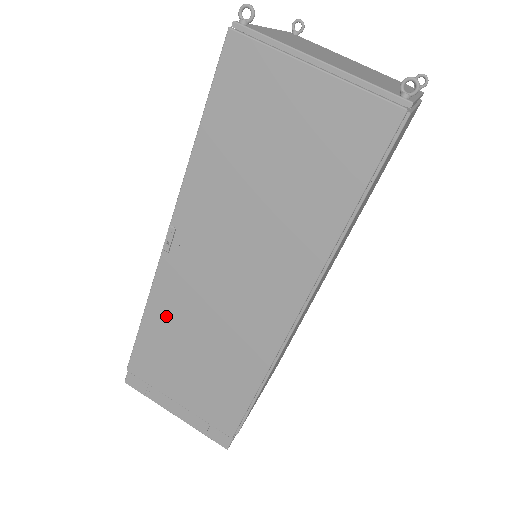
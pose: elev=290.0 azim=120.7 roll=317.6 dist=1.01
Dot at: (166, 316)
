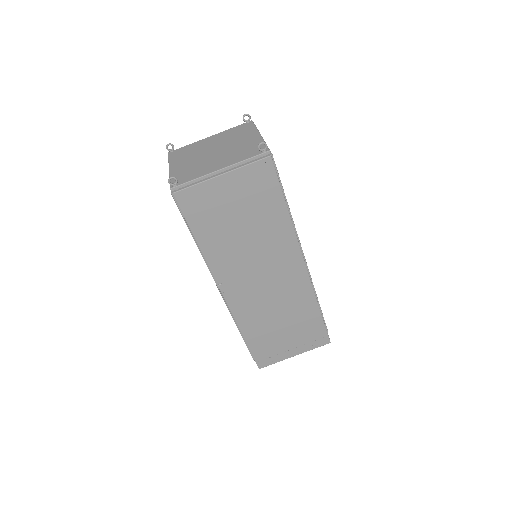
Dot at: (251, 321)
